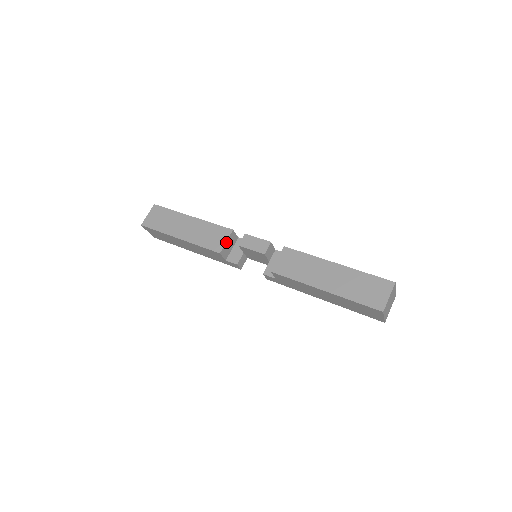
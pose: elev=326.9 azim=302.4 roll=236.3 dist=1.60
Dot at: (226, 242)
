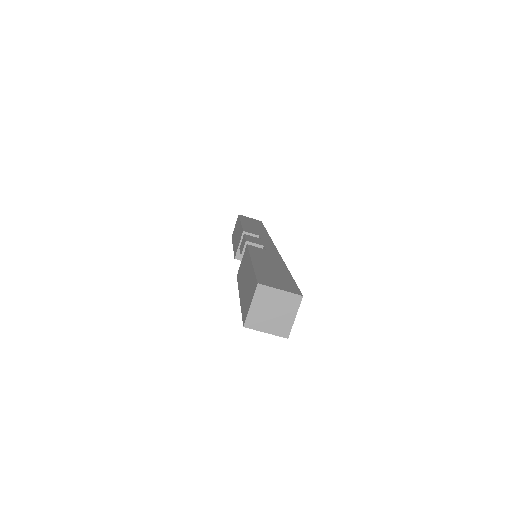
Dot at: (239, 246)
